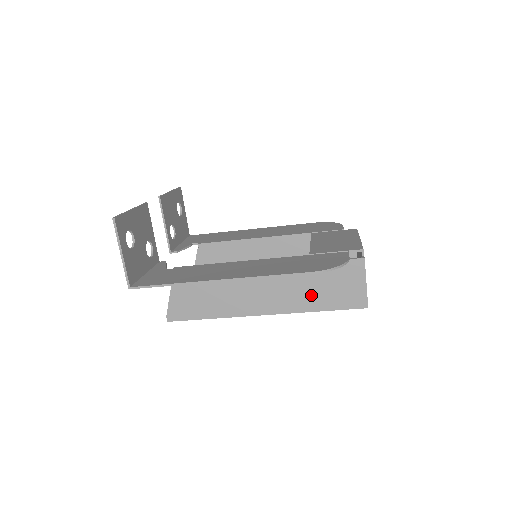
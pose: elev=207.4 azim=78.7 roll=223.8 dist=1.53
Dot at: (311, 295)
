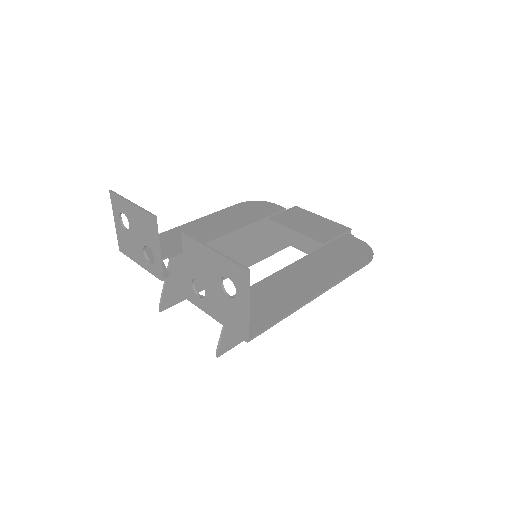
Dot at: occluded
